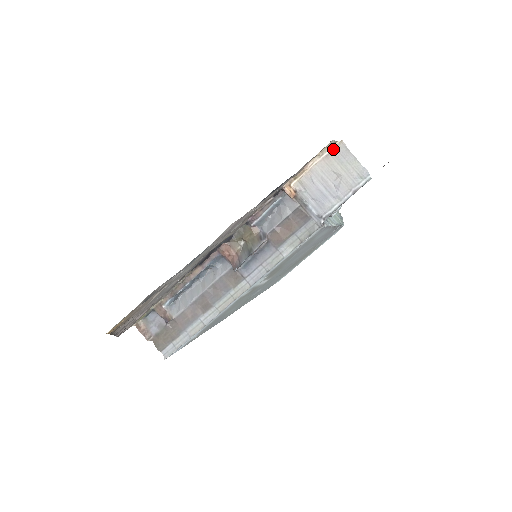
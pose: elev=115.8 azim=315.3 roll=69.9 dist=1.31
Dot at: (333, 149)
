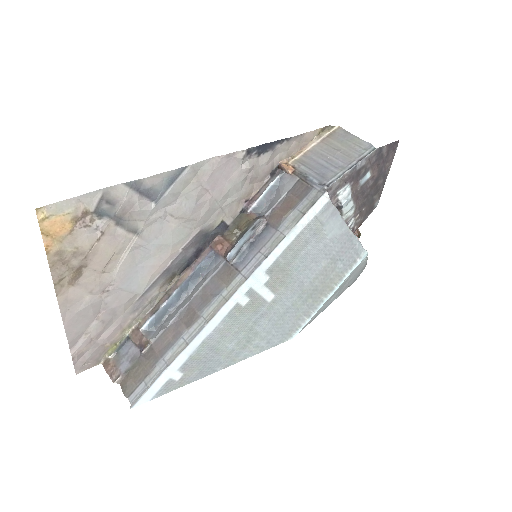
Dot at: (331, 133)
